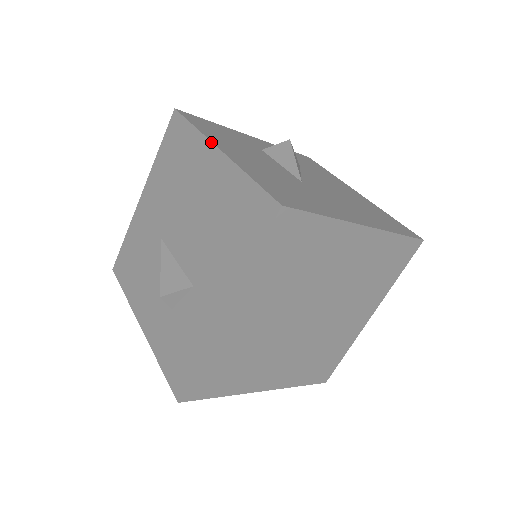
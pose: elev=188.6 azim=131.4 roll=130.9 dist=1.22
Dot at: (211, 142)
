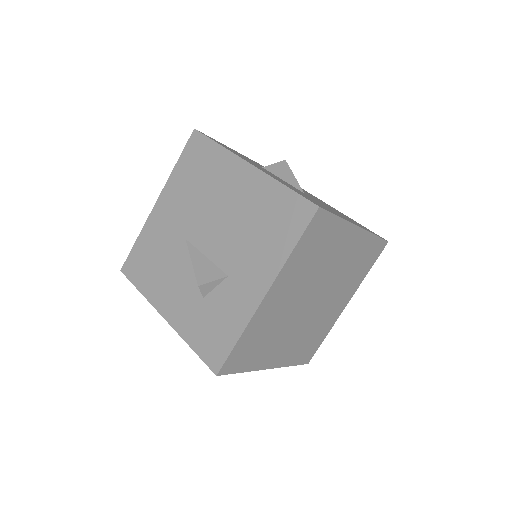
Dot at: (240, 158)
